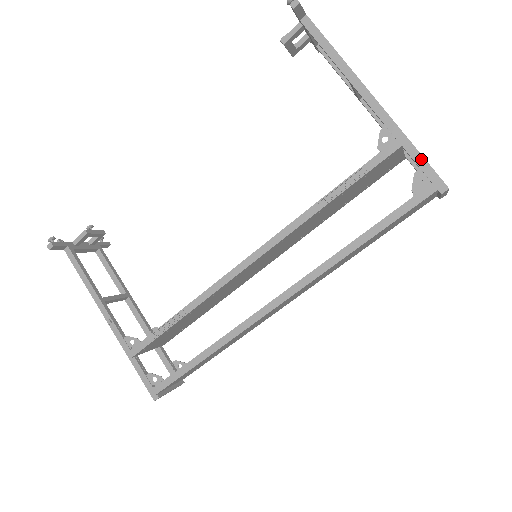
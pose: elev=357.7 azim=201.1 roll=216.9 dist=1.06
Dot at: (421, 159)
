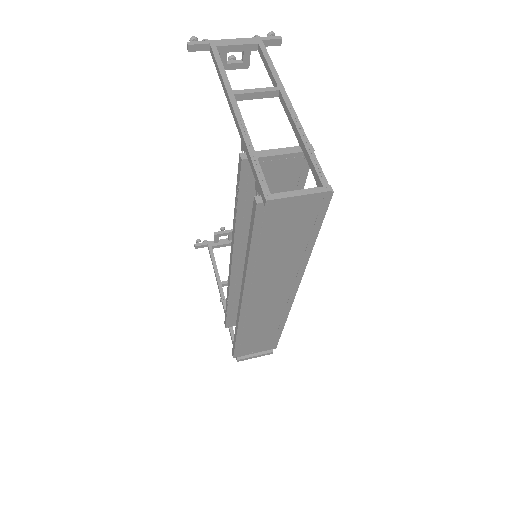
Dot at: (254, 170)
